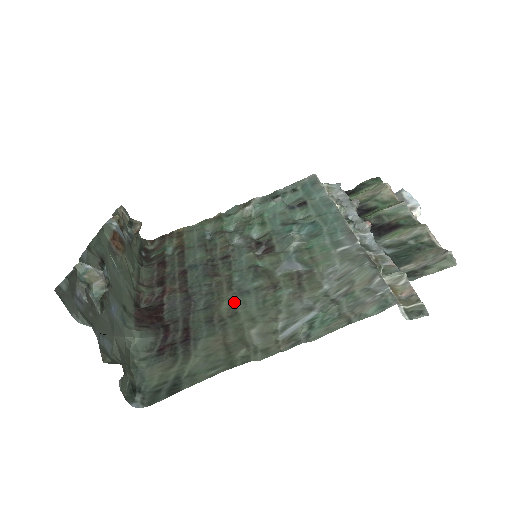
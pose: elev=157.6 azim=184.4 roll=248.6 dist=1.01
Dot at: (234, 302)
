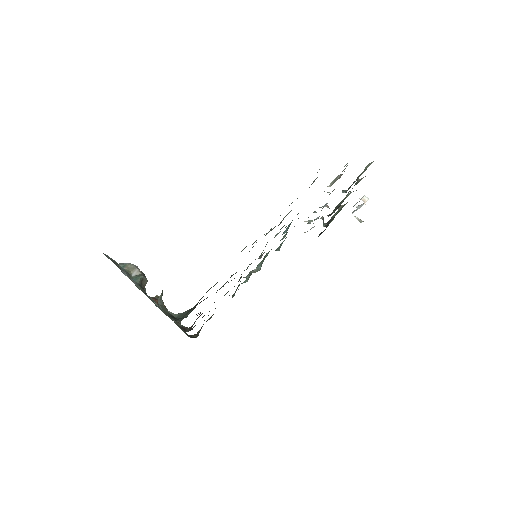
Dot at: occluded
